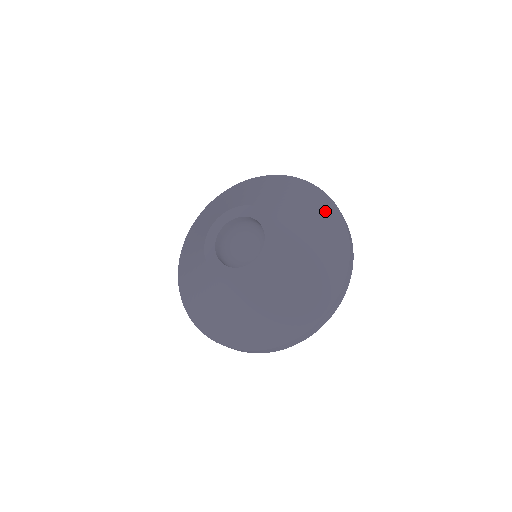
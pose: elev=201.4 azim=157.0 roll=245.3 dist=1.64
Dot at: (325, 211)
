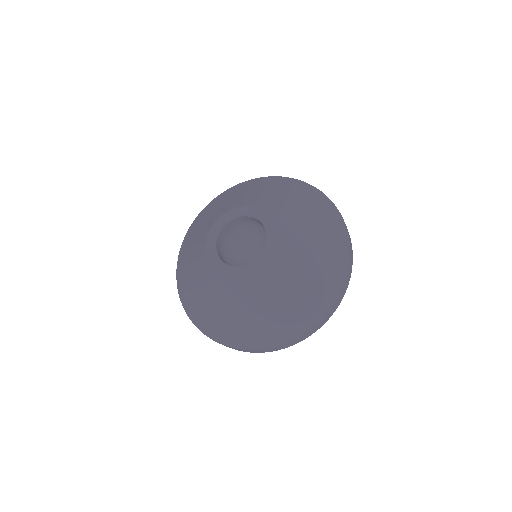
Dot at: (334, 236)
